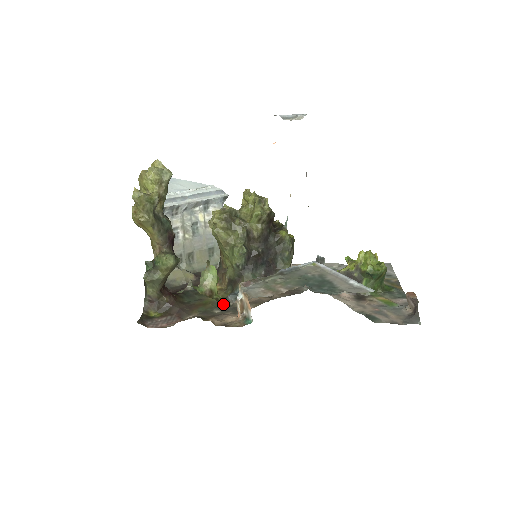
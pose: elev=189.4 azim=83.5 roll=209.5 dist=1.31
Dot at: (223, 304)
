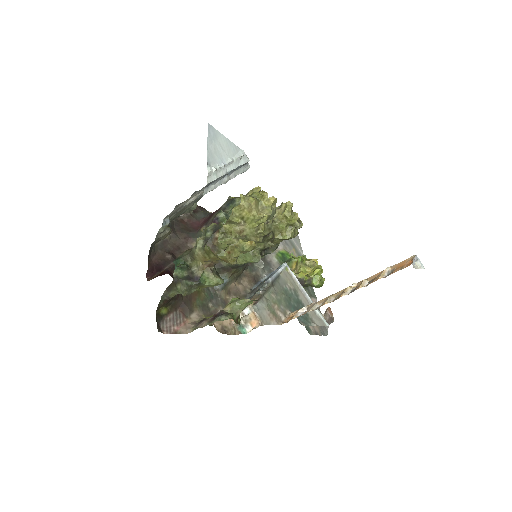
Dot at: (211, 292)
